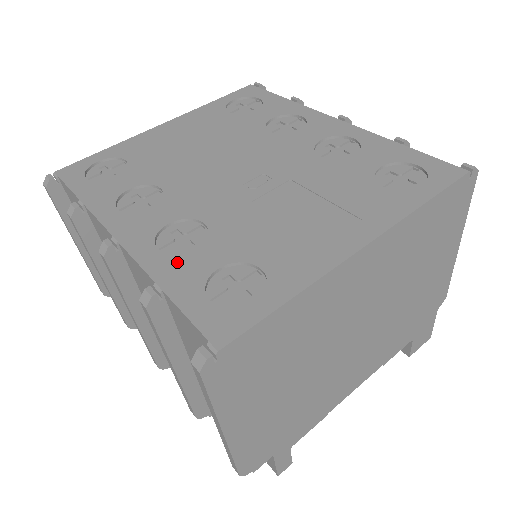
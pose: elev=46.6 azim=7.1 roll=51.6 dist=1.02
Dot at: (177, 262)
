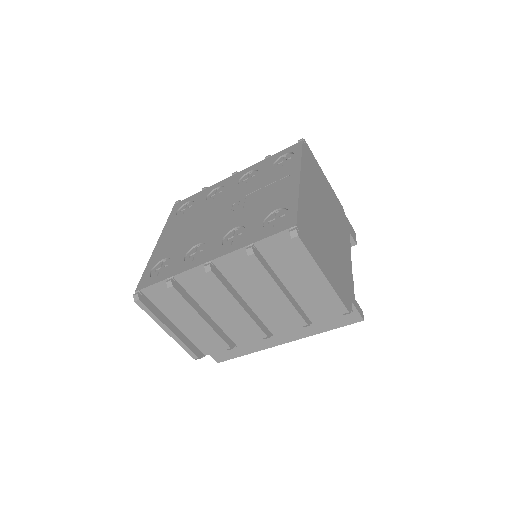
Dot at: (245, 238)
